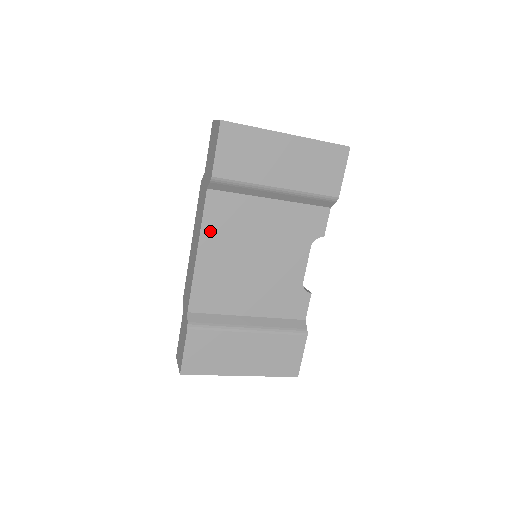
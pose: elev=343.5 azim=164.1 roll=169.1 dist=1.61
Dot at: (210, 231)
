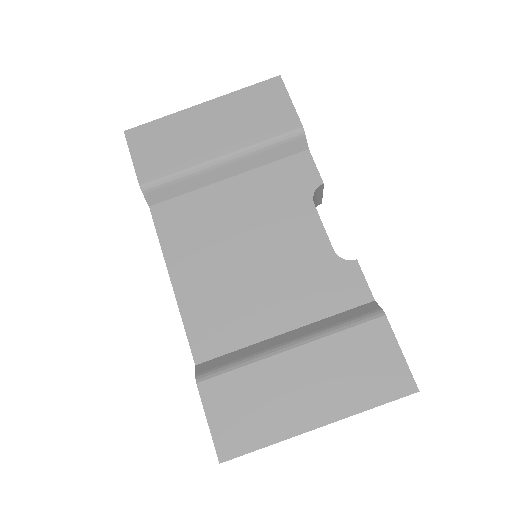
Dot at: (175, 249)
